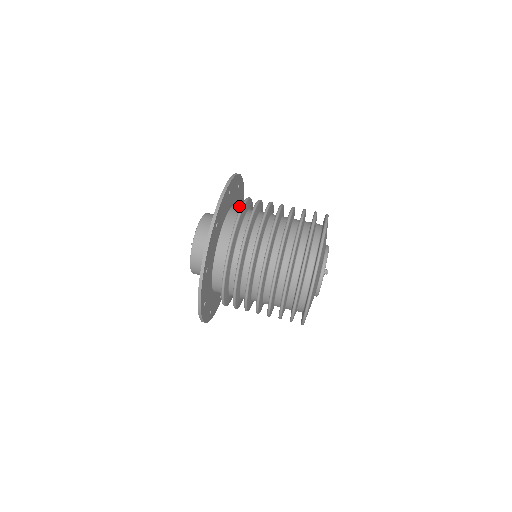
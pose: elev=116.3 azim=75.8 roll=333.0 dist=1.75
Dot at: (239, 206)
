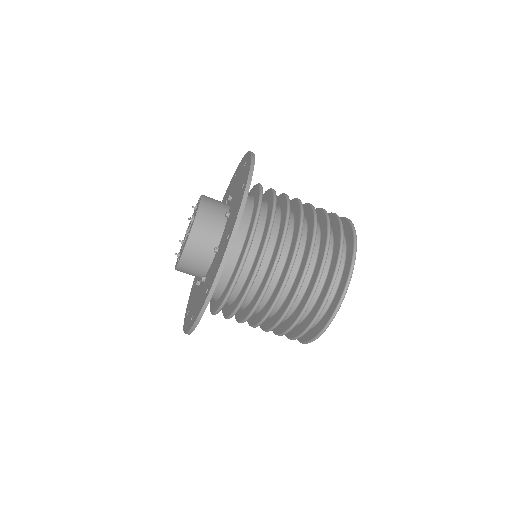
Dot at: occluded
